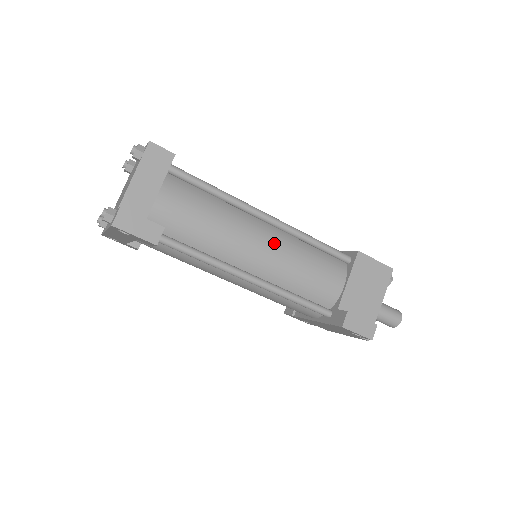
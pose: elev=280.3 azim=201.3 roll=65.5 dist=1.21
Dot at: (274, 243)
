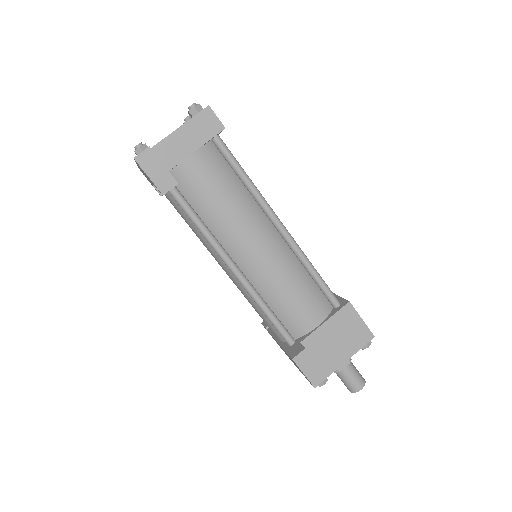
Dot at: (273, 252)
